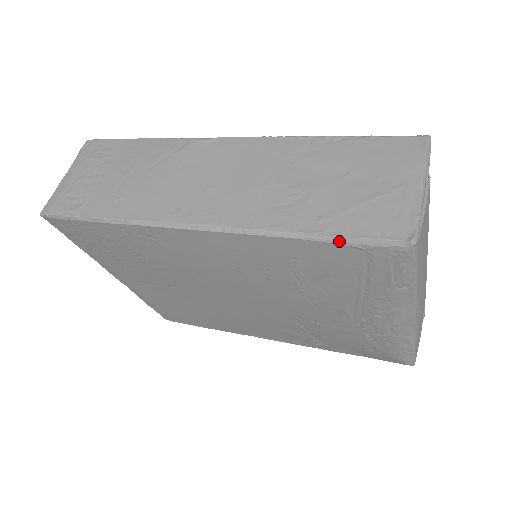
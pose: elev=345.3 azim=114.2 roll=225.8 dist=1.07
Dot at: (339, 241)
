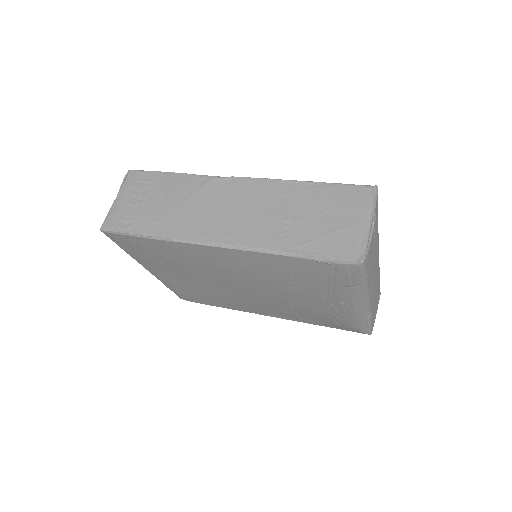
Dot at: (316, 259)
